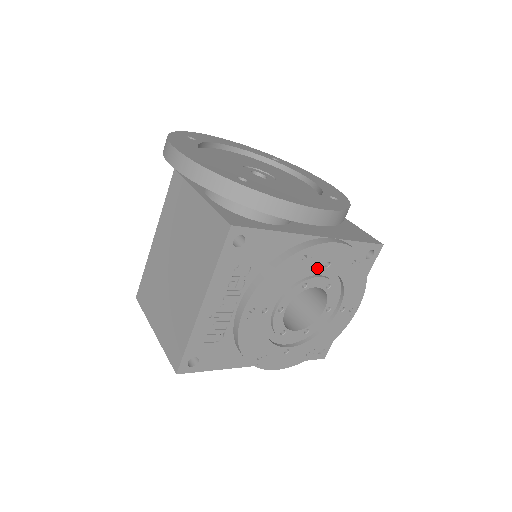
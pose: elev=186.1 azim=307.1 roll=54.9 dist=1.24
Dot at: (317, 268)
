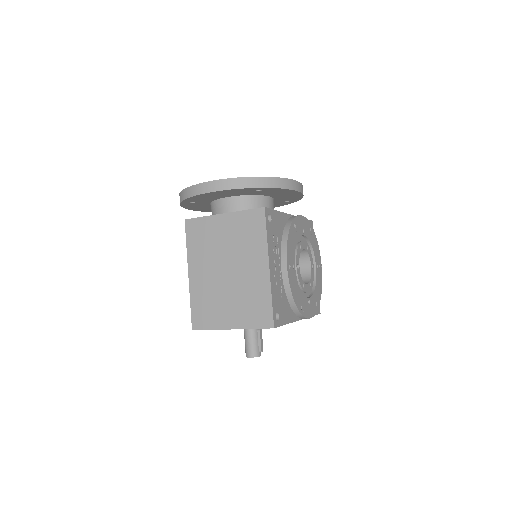
Dot at: (301, 234)
